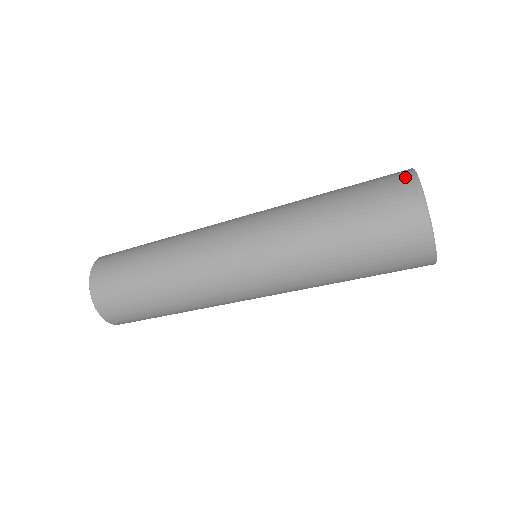
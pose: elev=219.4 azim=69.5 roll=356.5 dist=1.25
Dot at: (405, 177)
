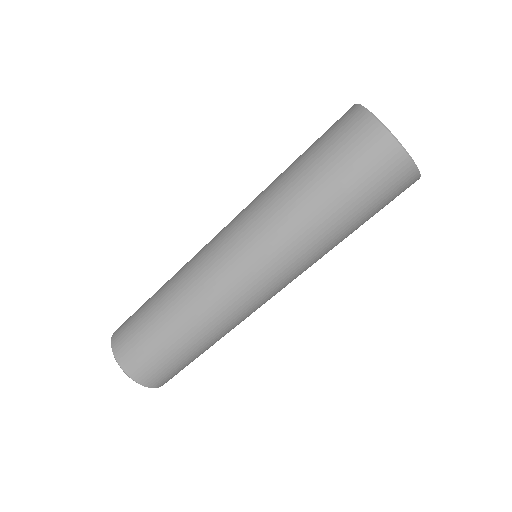
Dot at: occluded
